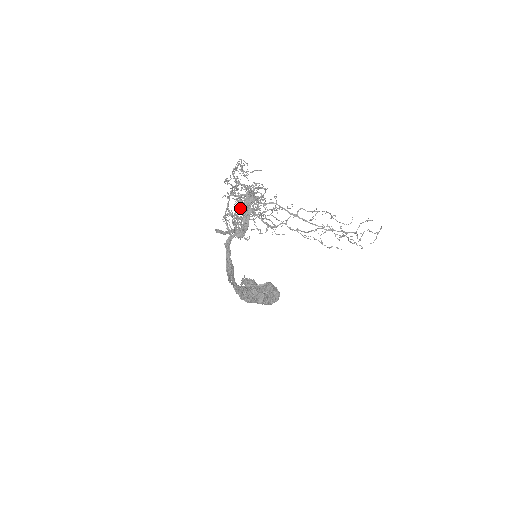
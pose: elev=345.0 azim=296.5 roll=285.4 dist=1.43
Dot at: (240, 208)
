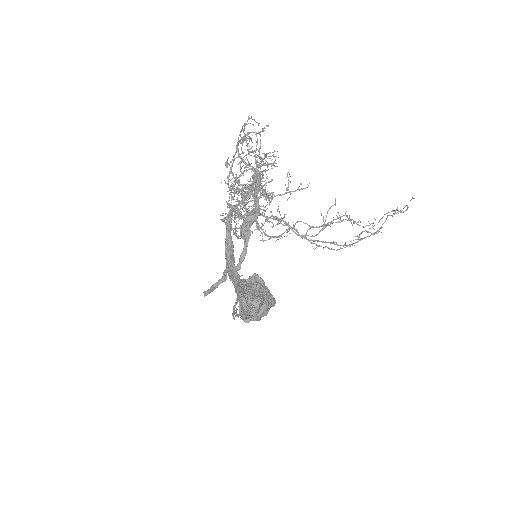
Dot at: occluded
